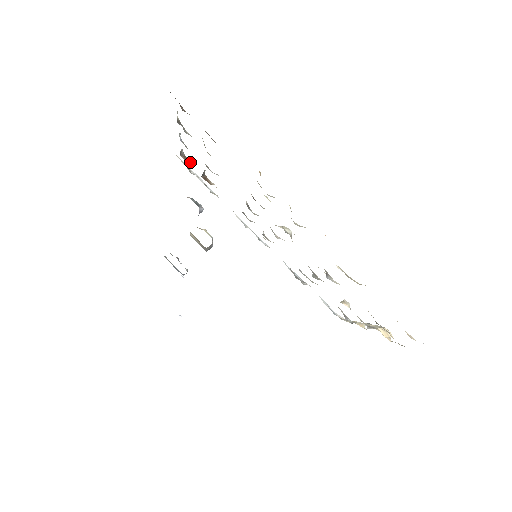
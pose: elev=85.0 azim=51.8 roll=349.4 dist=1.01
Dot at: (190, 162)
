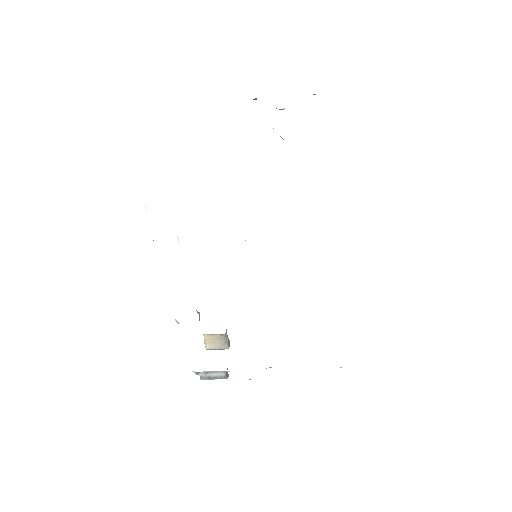
Dot at: occluded
